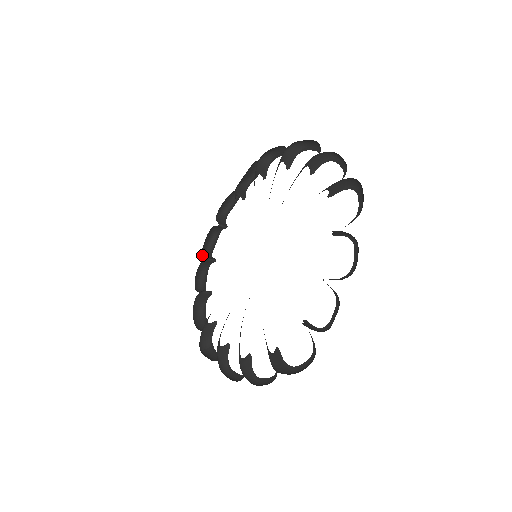
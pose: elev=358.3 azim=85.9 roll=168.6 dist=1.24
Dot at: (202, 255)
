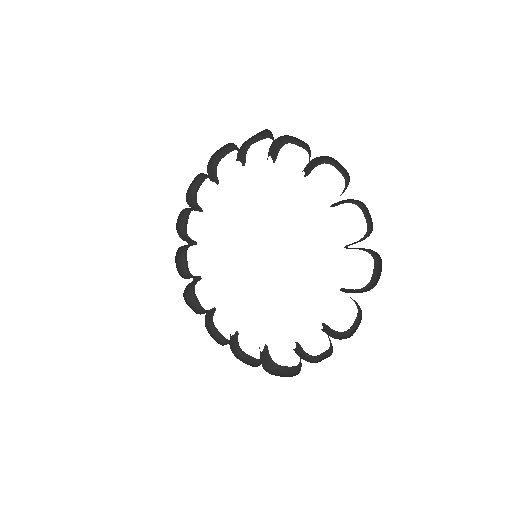
Dot at: (186, 199)
